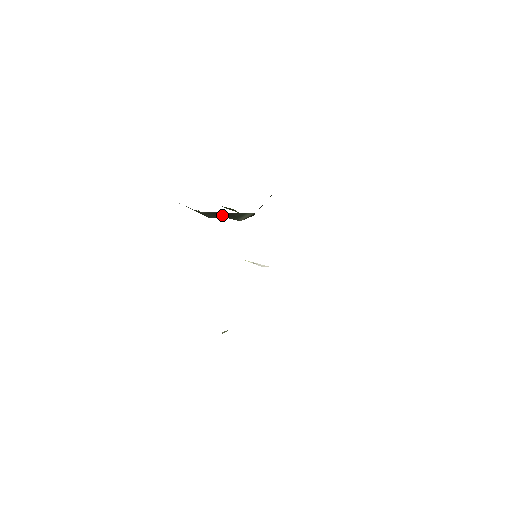
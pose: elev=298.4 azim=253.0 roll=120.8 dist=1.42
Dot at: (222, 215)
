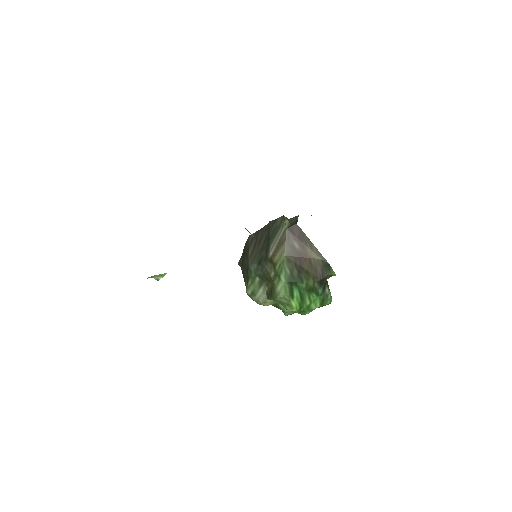
Dot at: (261, 247)
